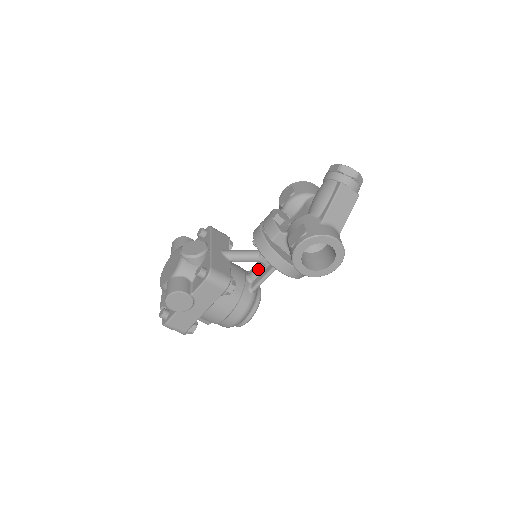
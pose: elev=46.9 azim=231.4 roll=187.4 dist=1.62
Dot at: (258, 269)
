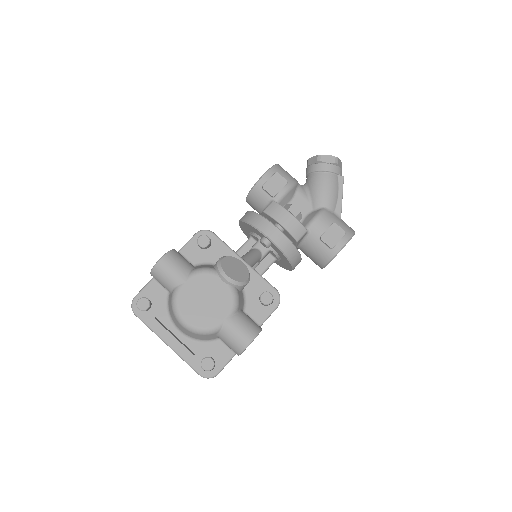
Dot at: occluded
